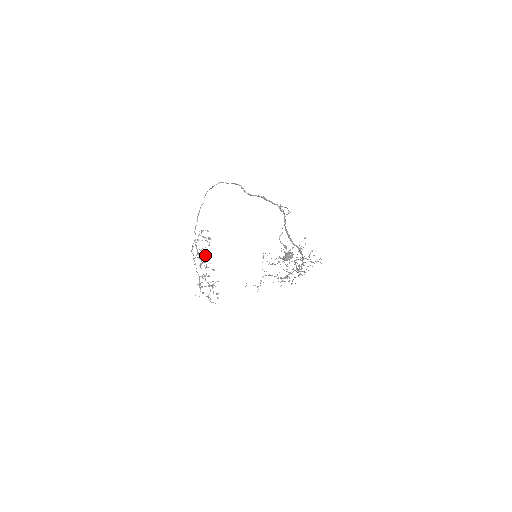
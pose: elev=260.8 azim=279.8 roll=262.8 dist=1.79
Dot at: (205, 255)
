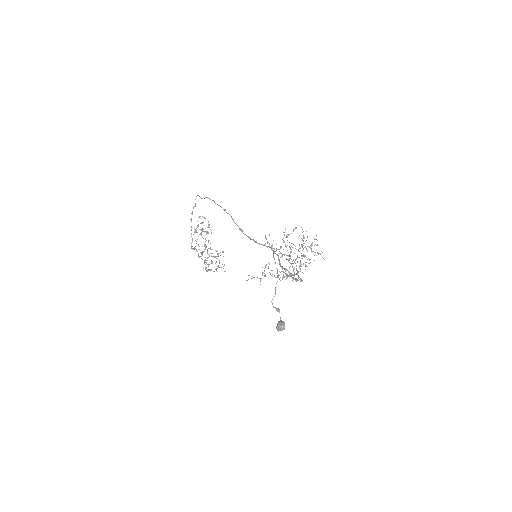
Dot at: (205, 247)
